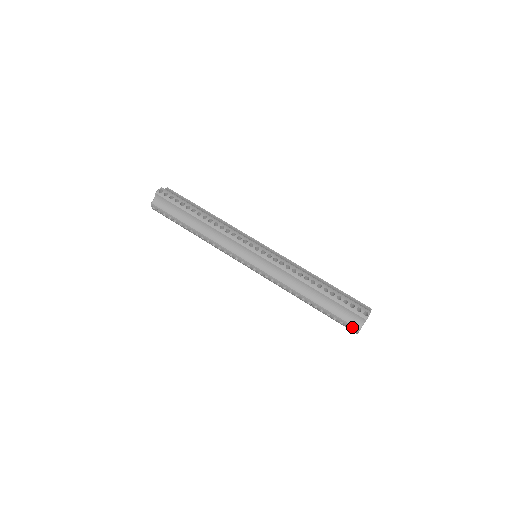
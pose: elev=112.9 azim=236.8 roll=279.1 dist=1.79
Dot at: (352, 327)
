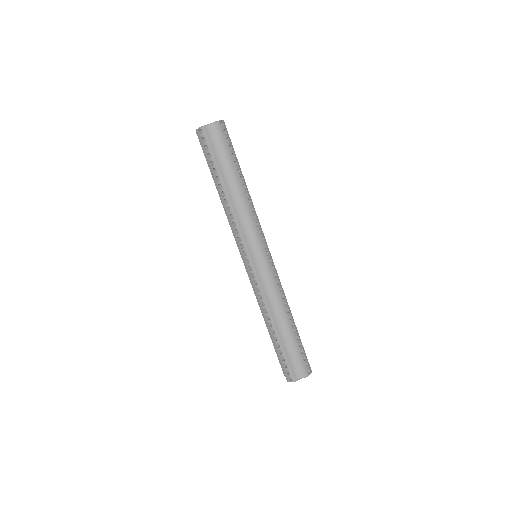
Dot at: occluded
